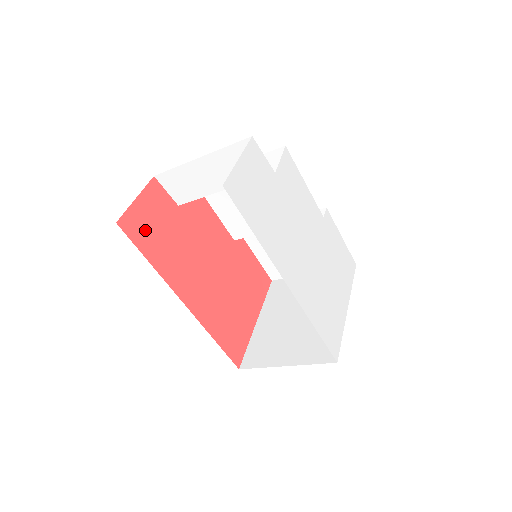
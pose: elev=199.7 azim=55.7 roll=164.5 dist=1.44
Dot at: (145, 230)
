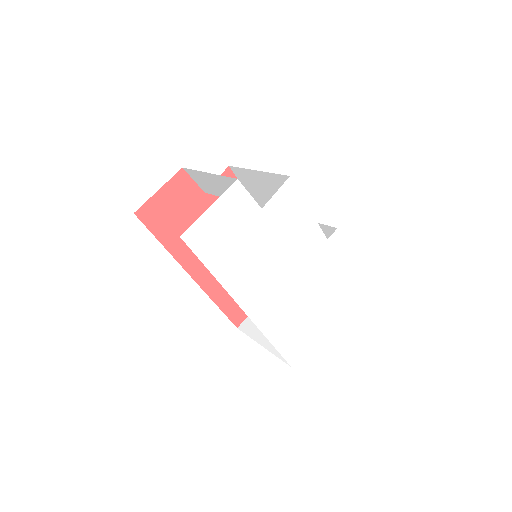
Dot at: (163, 217)
